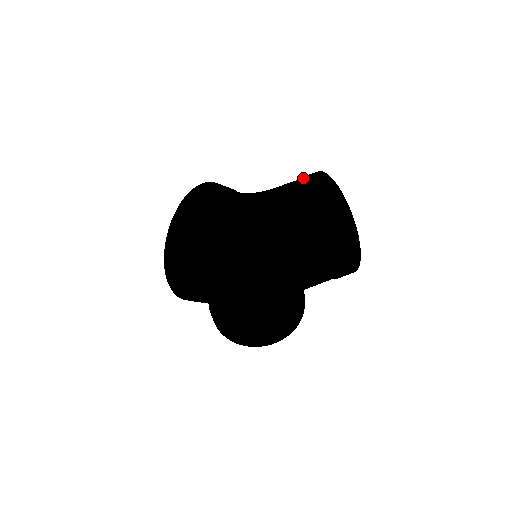
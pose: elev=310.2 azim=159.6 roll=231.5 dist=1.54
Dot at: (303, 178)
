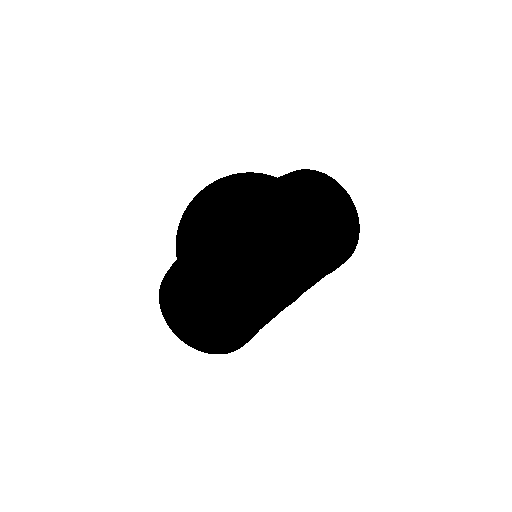
Dot at: (304, 176)
